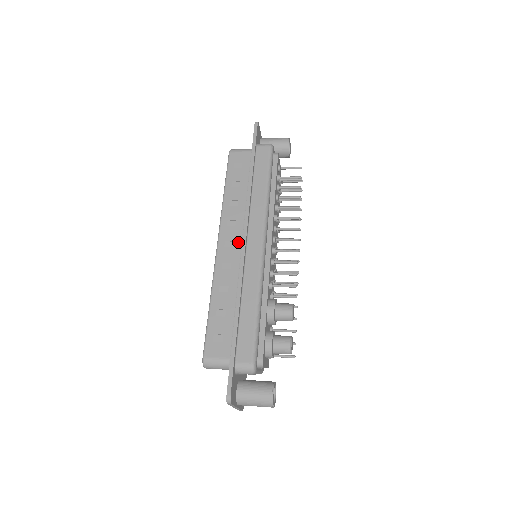
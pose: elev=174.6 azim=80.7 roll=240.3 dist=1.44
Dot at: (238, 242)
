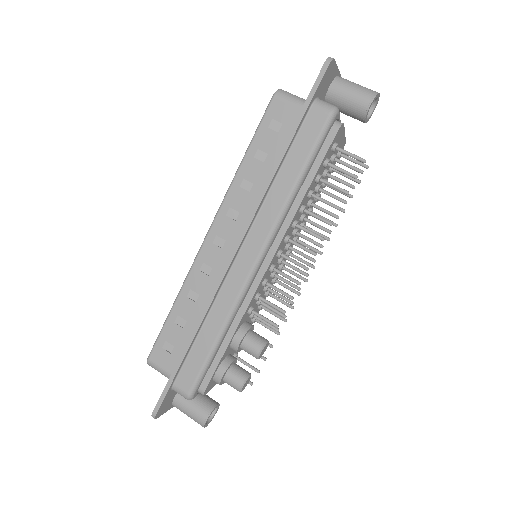
Dot at: (230, 245)
